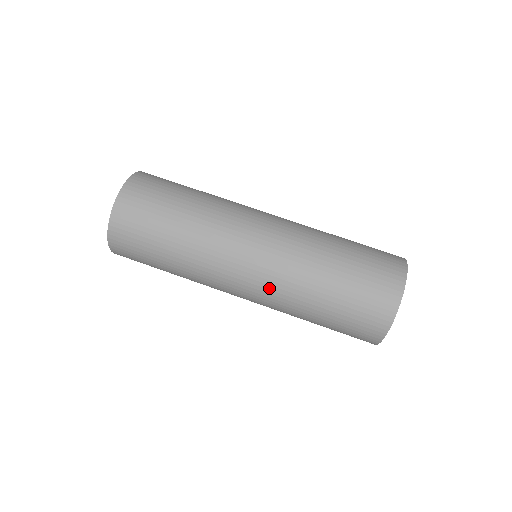
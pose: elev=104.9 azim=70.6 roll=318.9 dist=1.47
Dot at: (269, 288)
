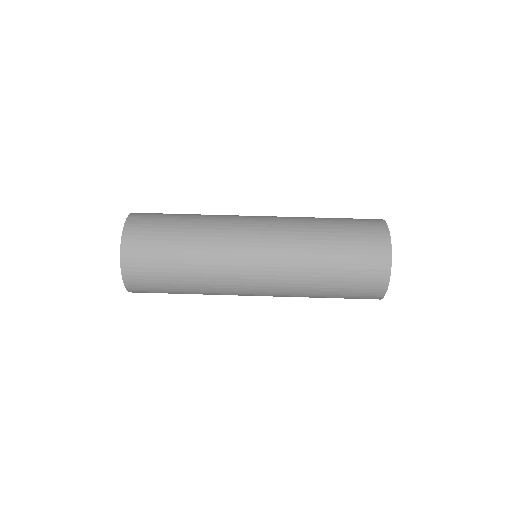
Dot at: (277, 296)
